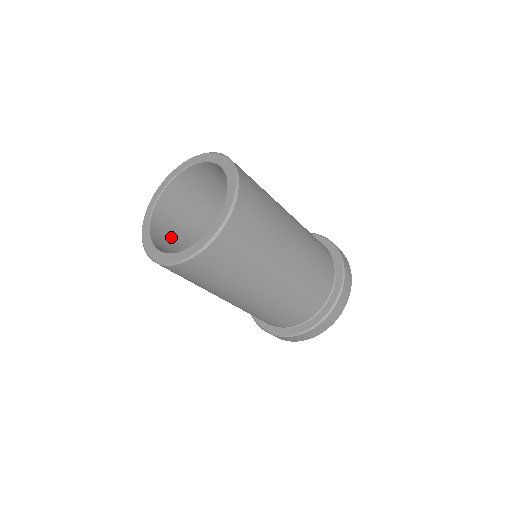
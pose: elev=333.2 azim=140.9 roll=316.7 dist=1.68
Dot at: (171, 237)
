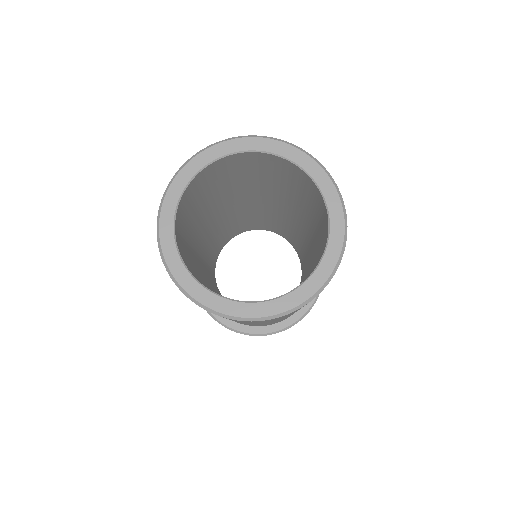
Dot at: (183, 235)
